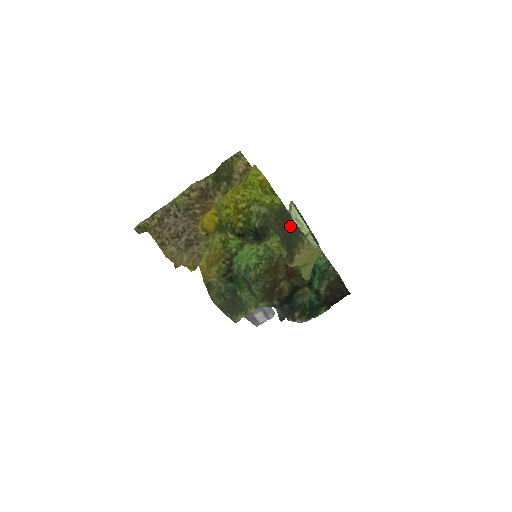
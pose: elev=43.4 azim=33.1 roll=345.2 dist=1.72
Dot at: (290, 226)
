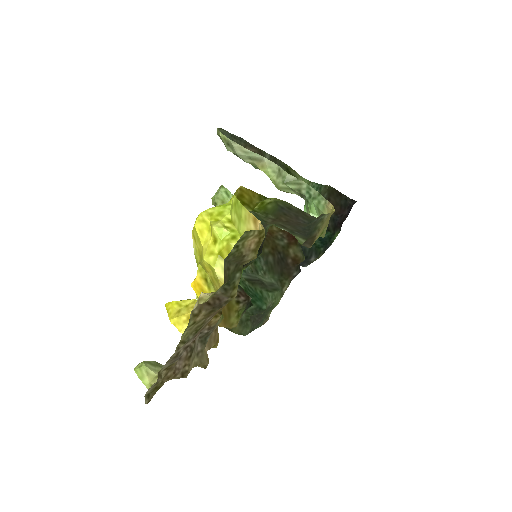
Dot at: (309, 223)
